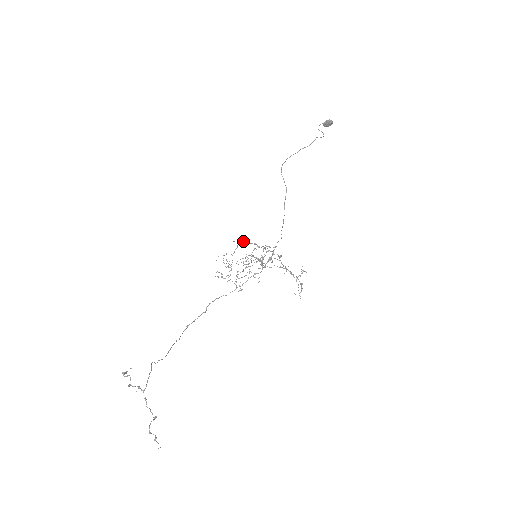
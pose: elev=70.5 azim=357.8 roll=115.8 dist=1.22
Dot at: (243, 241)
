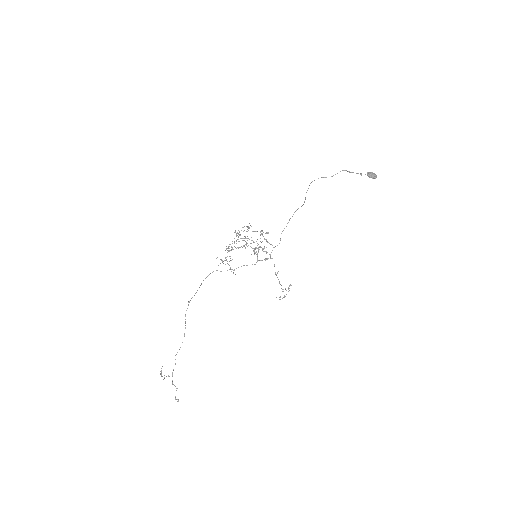
Dot at: (250, 243)
